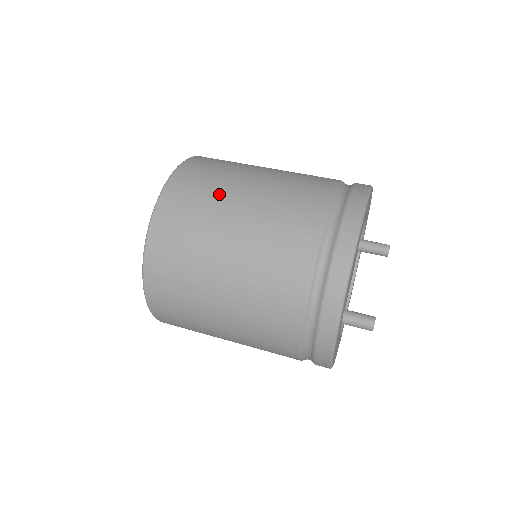
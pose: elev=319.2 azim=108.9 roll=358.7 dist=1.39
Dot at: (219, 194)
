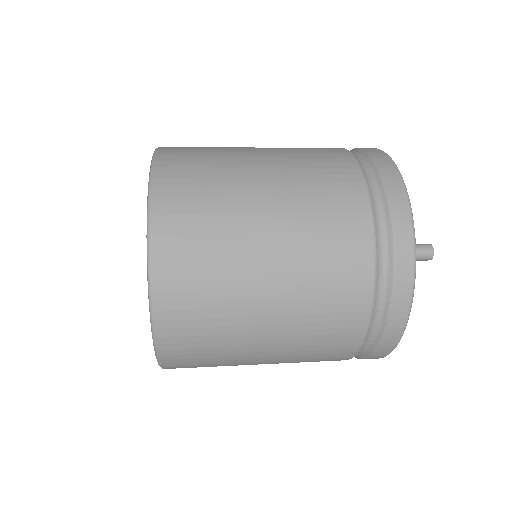
Dot at: (226, 147)
